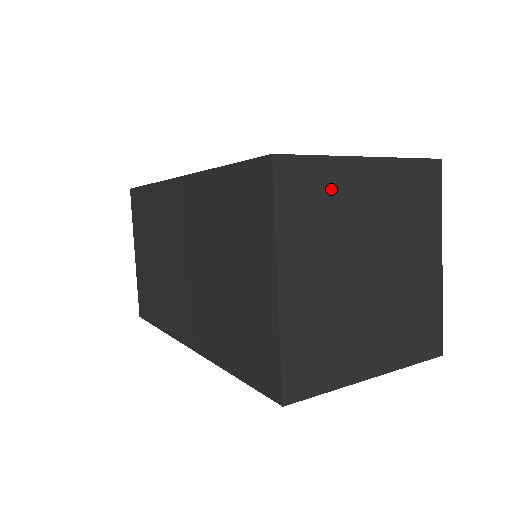
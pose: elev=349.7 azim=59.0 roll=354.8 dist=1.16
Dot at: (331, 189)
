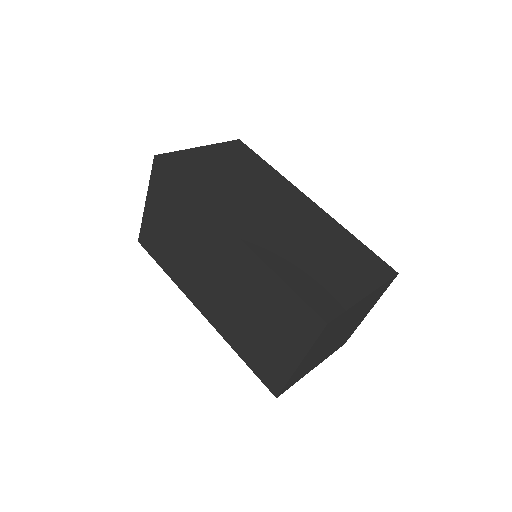
Dot at: (342, 319)
